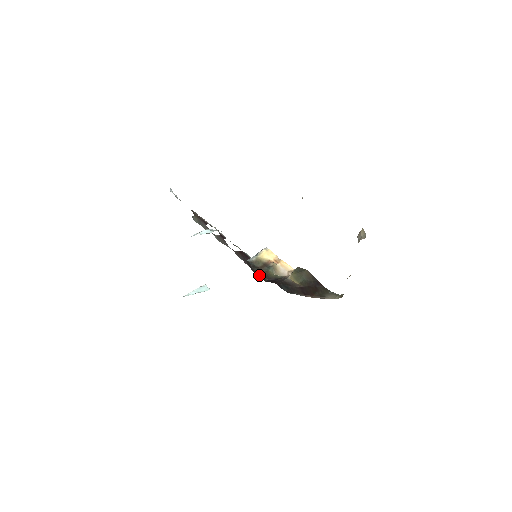
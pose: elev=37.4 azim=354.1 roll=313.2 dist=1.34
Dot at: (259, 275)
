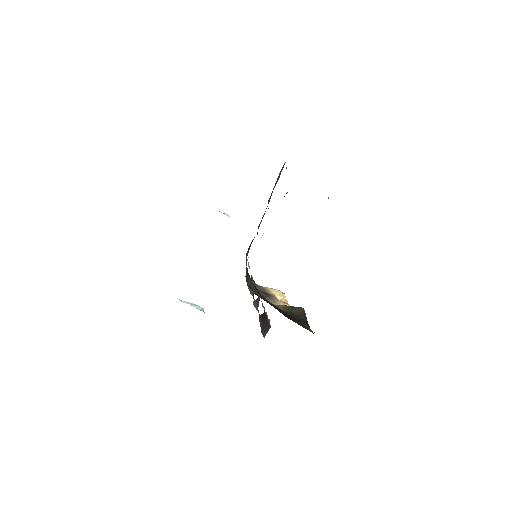
Dot at: (250, 287)
